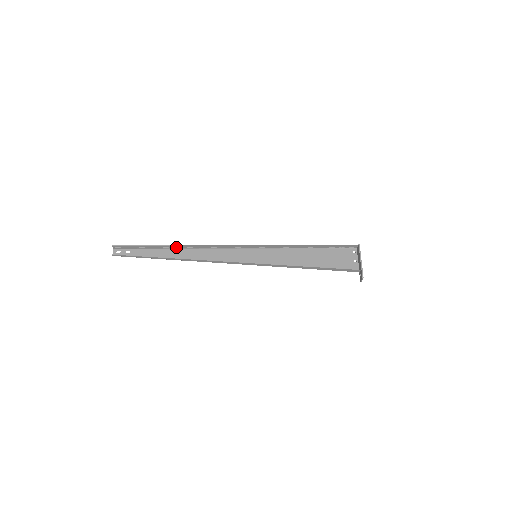
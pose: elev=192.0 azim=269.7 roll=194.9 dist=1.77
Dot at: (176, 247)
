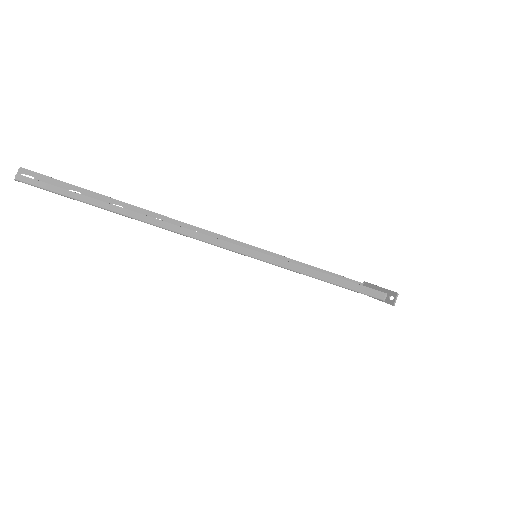
Dot at: occluded
